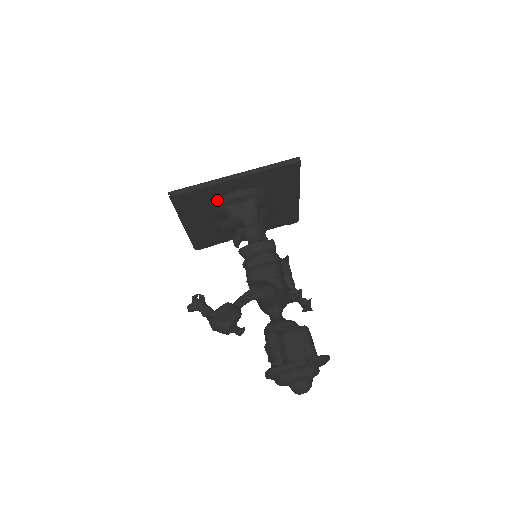
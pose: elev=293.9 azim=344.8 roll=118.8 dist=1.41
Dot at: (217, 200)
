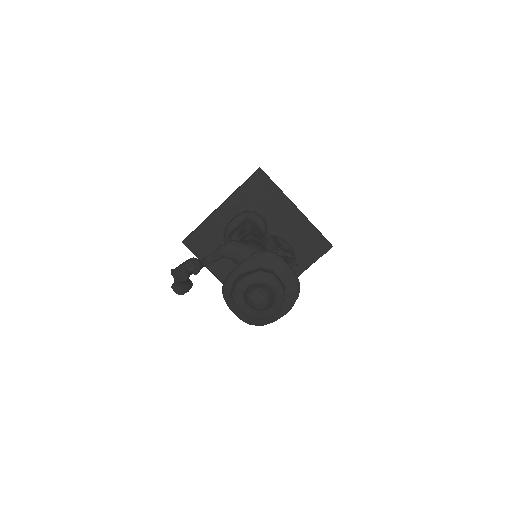
Dot at: (223, 236)
